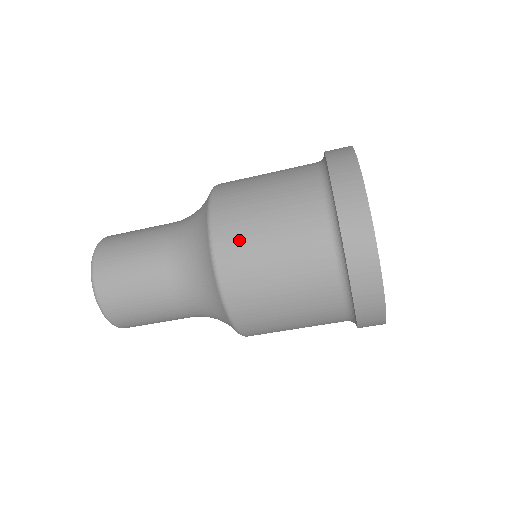
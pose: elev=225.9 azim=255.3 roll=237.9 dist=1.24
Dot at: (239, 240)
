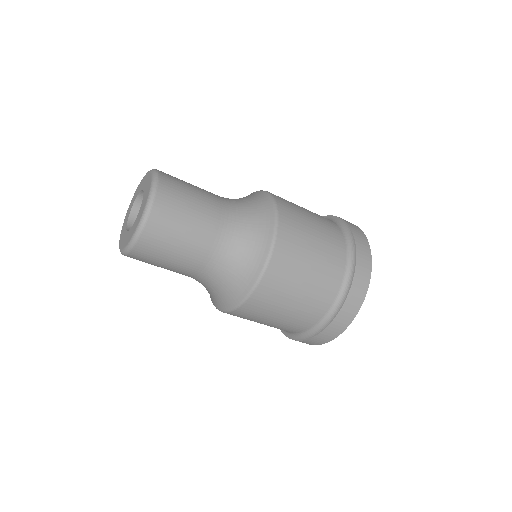
Dot at: (294, 245)
